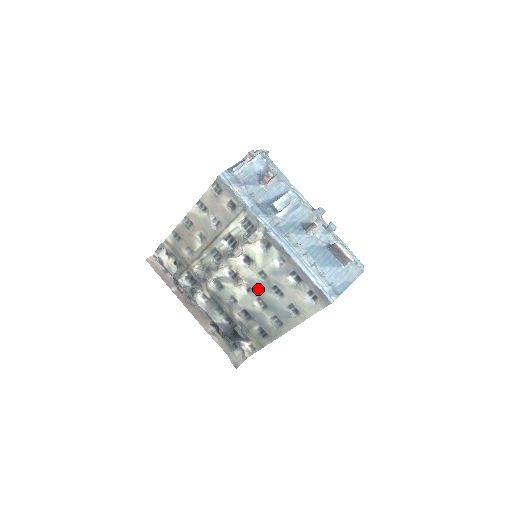
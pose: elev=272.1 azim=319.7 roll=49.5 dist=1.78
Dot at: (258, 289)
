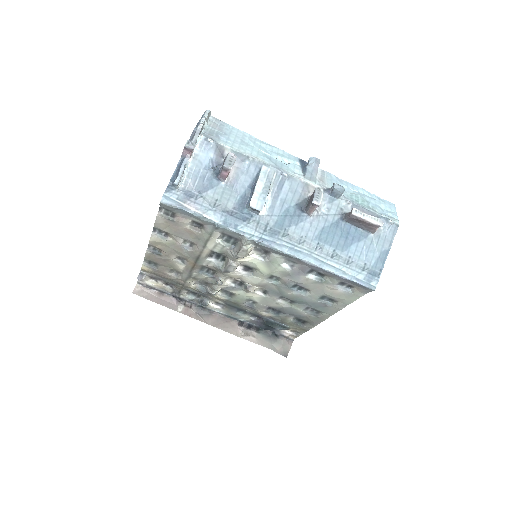
Dot at: (275, 290)
